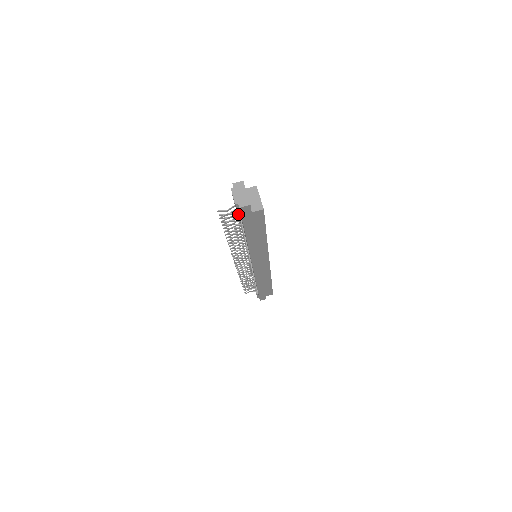
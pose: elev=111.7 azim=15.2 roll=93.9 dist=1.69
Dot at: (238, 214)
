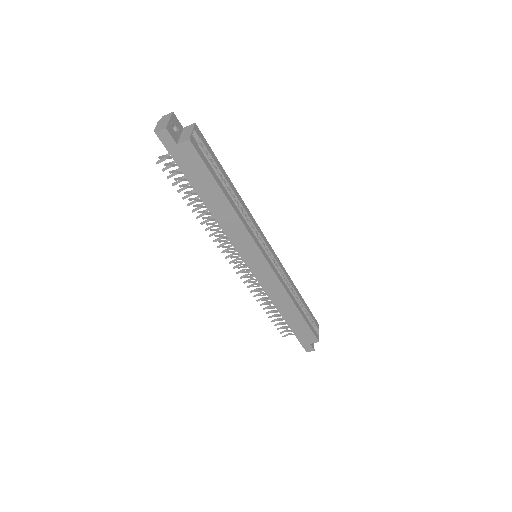
Dot at: (169, 152)
